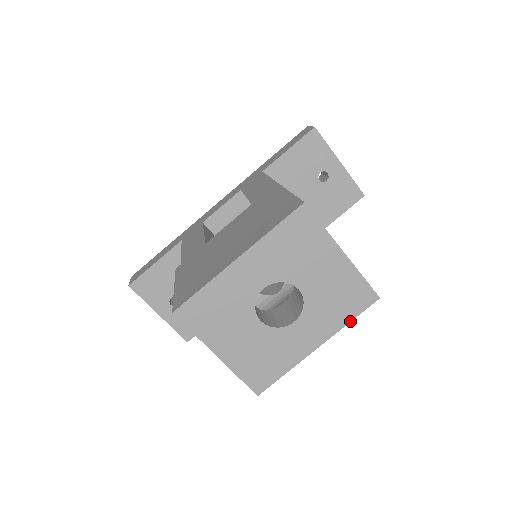
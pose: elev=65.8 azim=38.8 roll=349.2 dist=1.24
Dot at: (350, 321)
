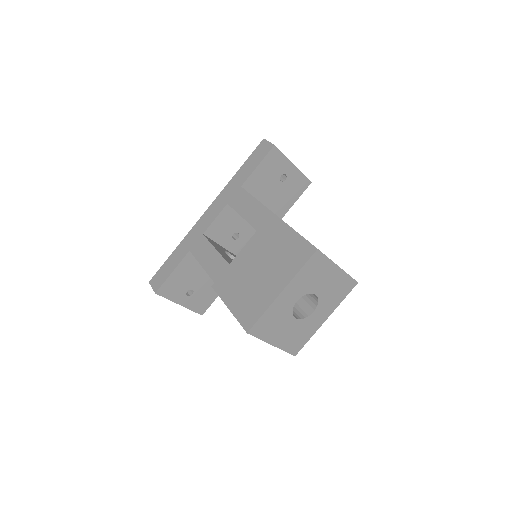
Dot at: occluded
